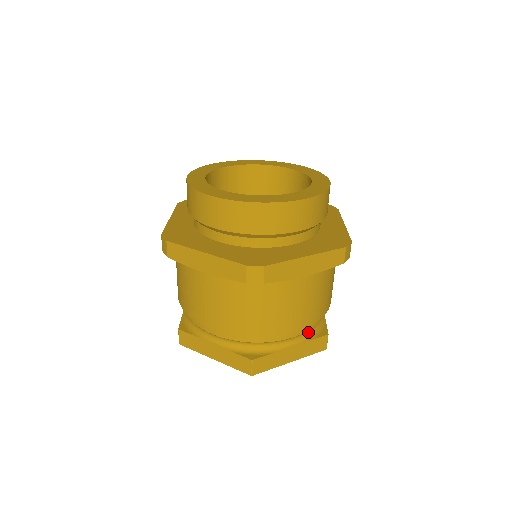
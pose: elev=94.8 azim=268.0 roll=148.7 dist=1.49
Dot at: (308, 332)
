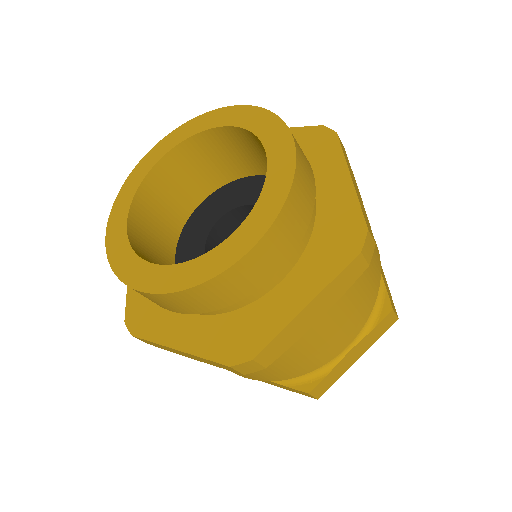
Dot at: occluded
